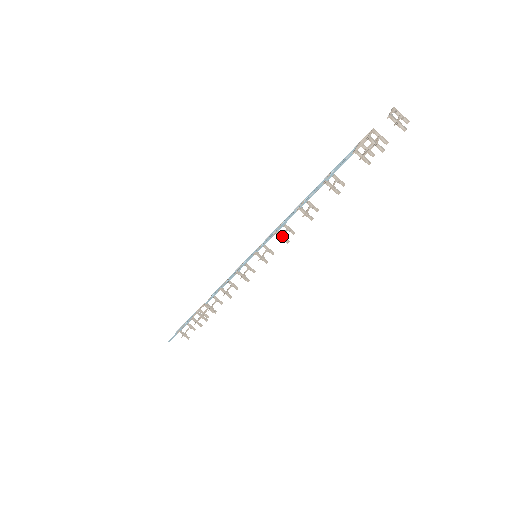
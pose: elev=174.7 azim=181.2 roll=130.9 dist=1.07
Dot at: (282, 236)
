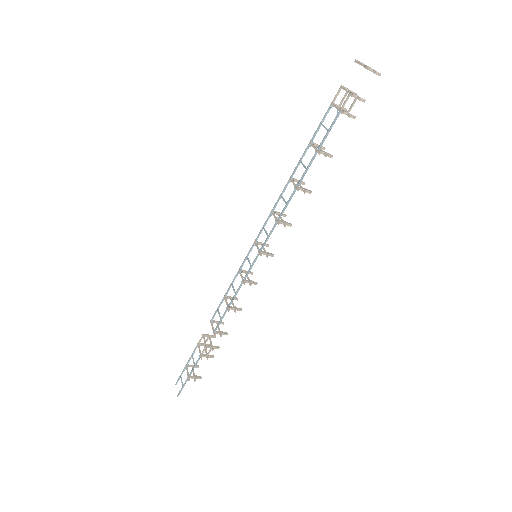
Dot at: (284, 222)
